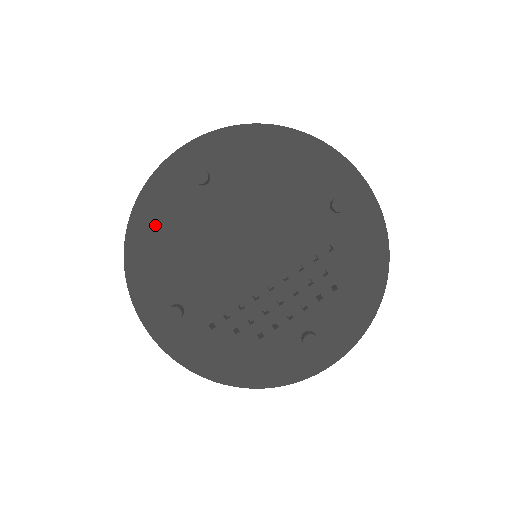
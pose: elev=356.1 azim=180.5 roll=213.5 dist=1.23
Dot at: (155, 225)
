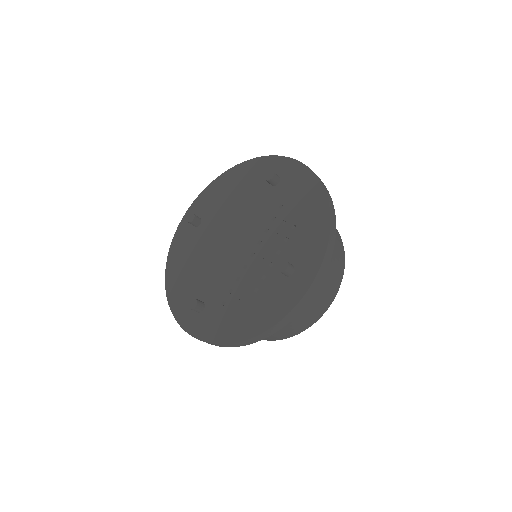
Dot at: (179, 264)
